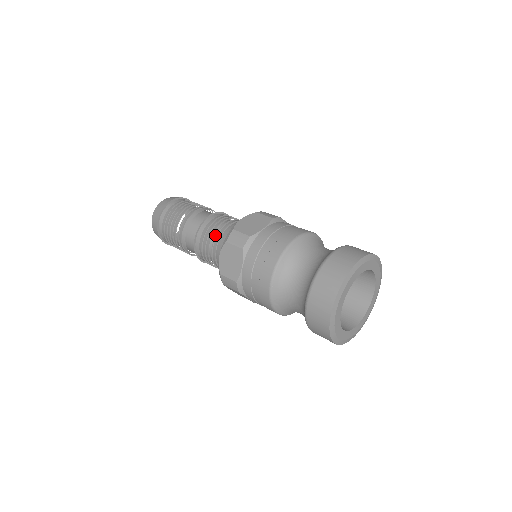
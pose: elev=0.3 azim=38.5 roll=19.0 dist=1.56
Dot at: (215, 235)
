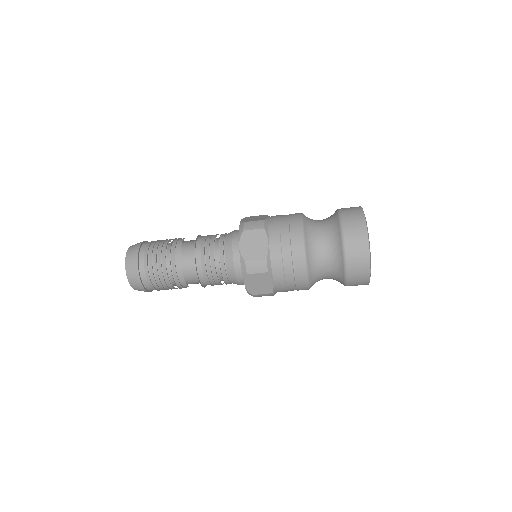
Dot at: (187, 252)
